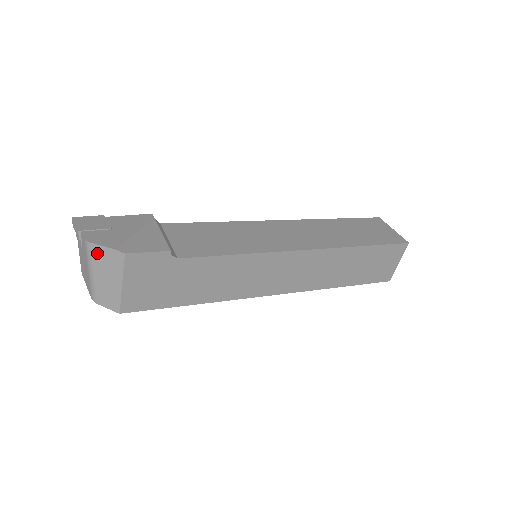
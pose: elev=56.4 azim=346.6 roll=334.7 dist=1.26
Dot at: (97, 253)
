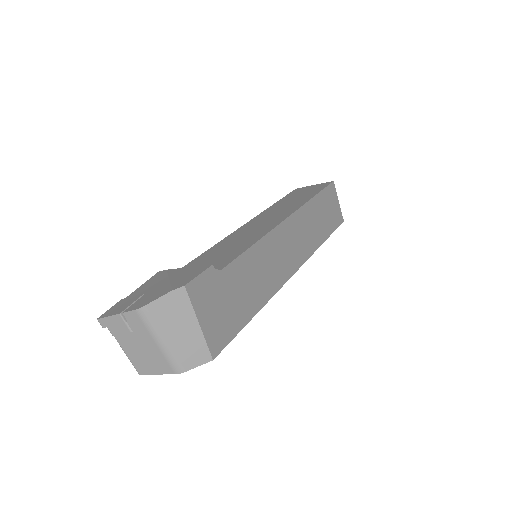
Dot at: (157, 311)
